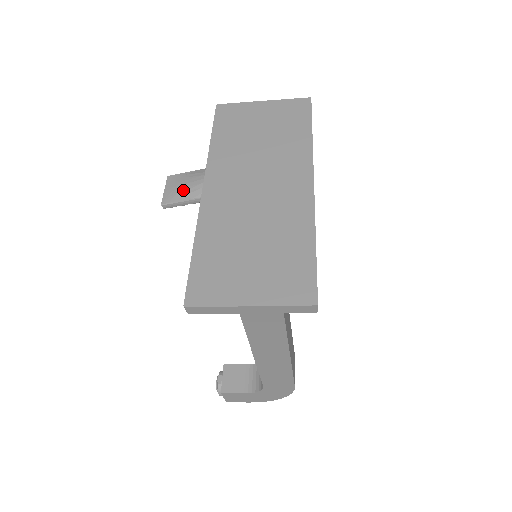
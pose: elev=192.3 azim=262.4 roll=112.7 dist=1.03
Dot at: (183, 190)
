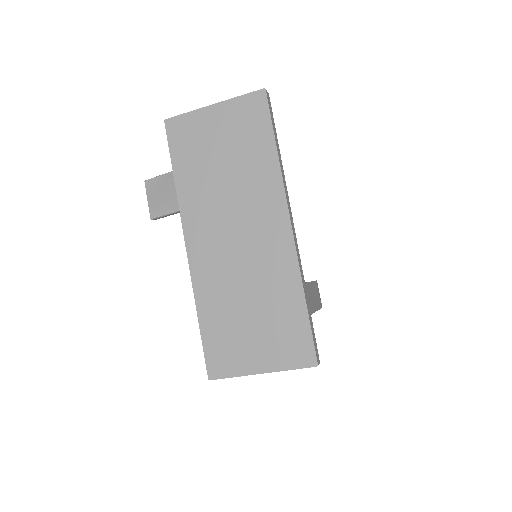
Dot at: (166, 202)
